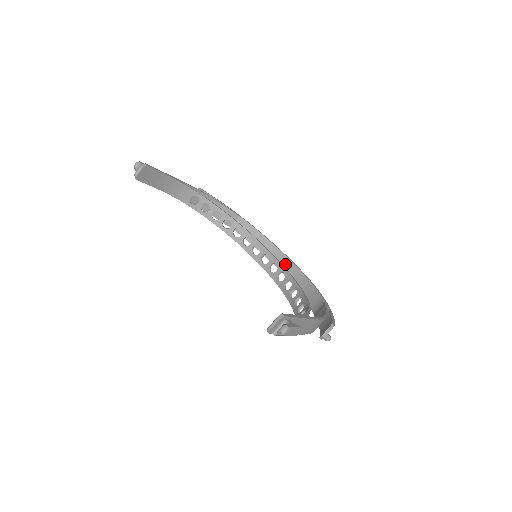
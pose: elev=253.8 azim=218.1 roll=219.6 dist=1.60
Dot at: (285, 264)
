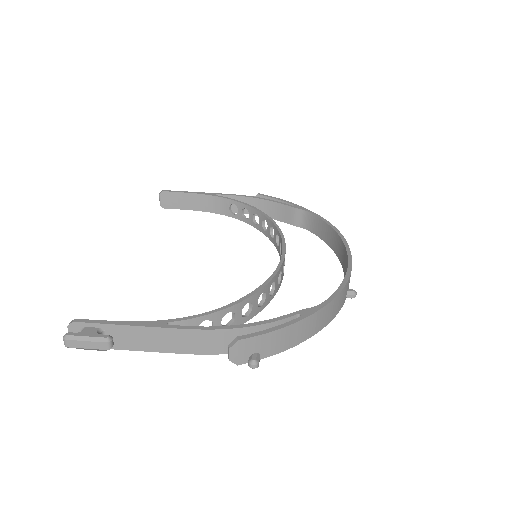
Dot at: (344, 259)
